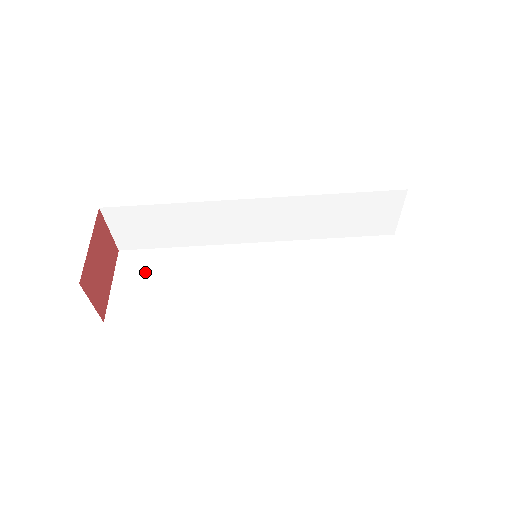
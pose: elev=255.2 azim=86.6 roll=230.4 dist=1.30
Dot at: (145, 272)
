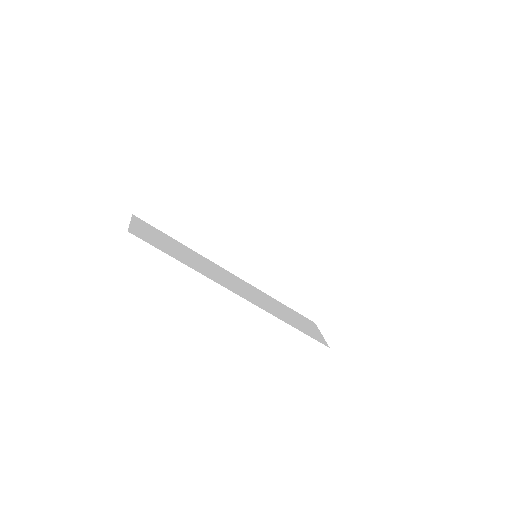
Dot at: (182, 190)
